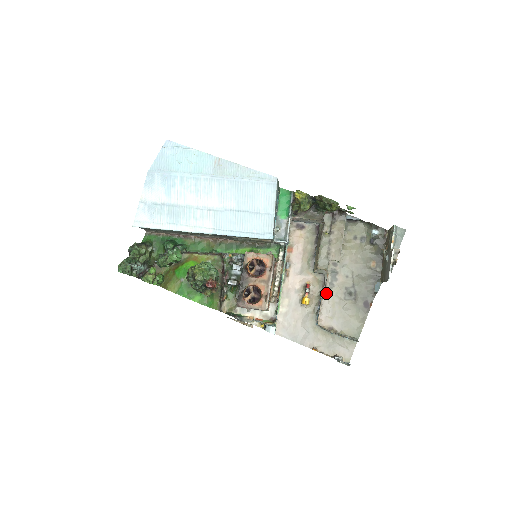
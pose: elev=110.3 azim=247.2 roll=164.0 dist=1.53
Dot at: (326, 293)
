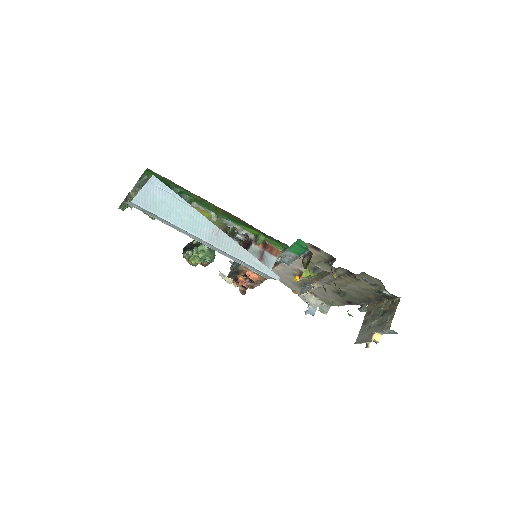
Dot at: occluded
